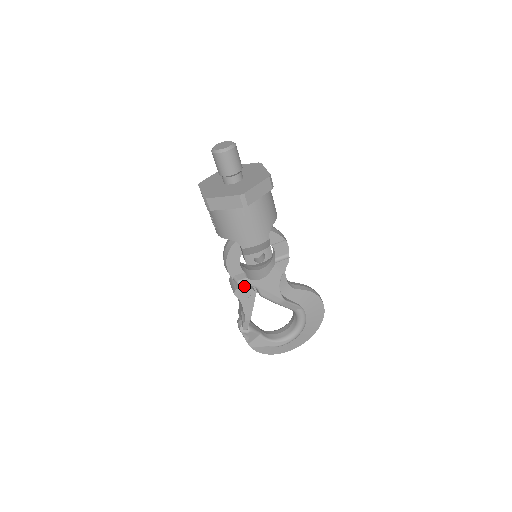
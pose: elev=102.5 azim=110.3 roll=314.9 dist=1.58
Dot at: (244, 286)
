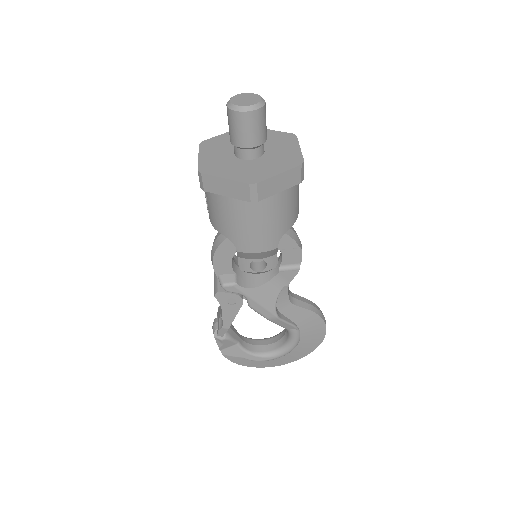
Dot at: (230, 291)
